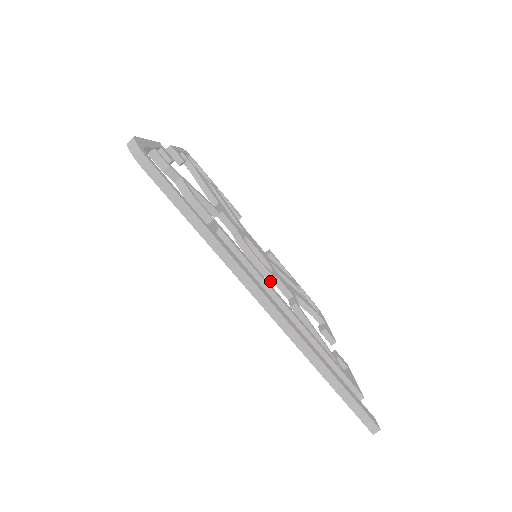
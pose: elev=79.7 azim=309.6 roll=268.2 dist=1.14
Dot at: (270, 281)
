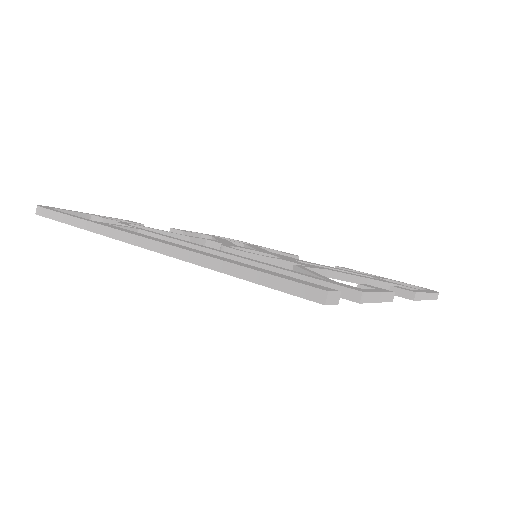
Dot at: occluded
